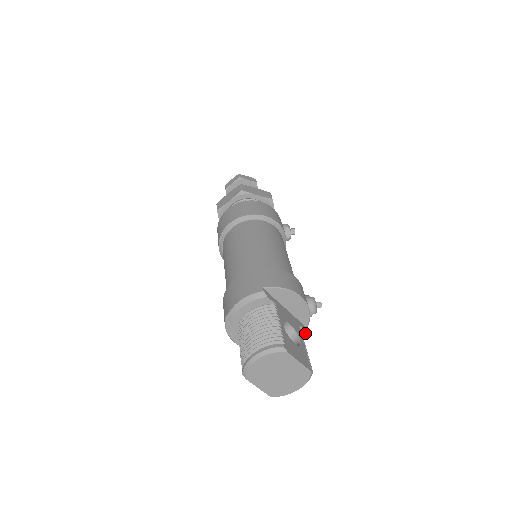
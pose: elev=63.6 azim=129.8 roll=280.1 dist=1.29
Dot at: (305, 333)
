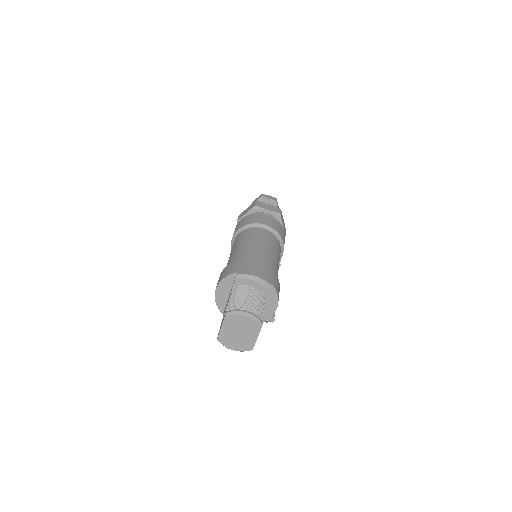
Dot at: occluded
